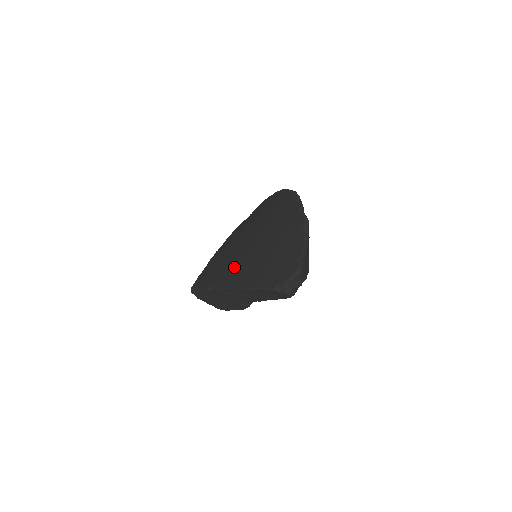
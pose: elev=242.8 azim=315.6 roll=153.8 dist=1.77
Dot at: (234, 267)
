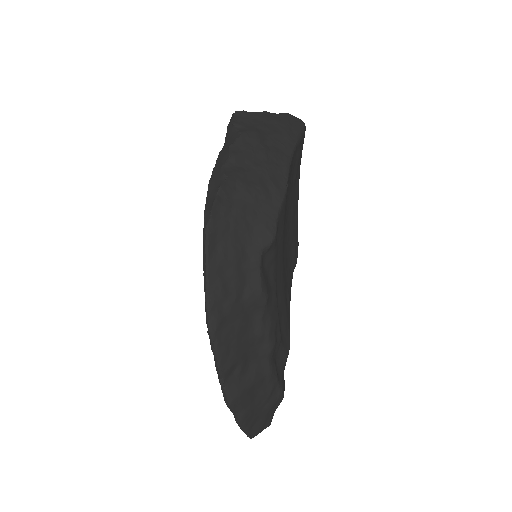
Dot at: occluded
